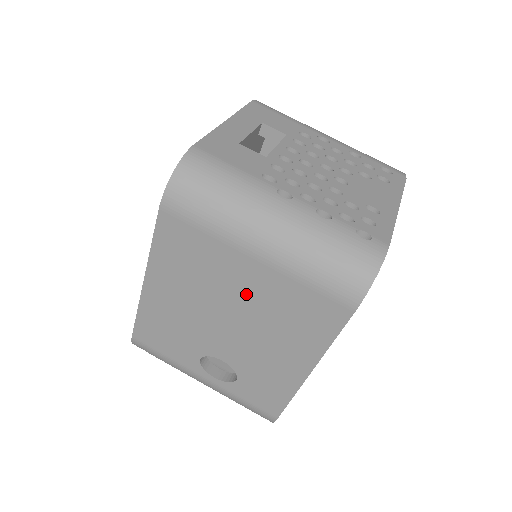
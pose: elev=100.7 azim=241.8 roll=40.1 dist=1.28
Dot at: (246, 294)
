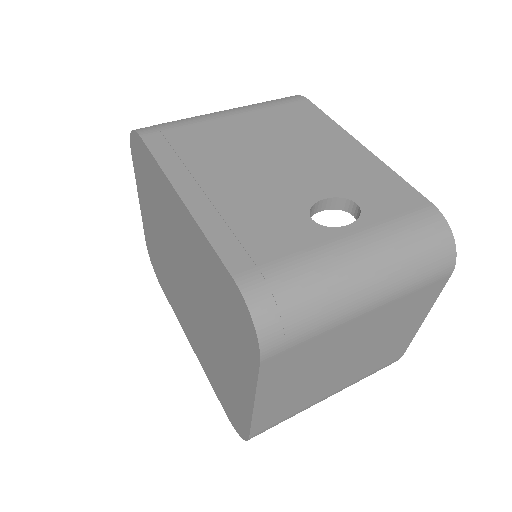
Dot at: (256, 137)
